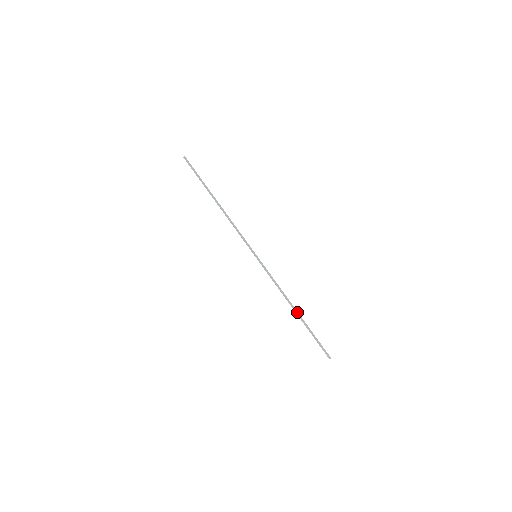
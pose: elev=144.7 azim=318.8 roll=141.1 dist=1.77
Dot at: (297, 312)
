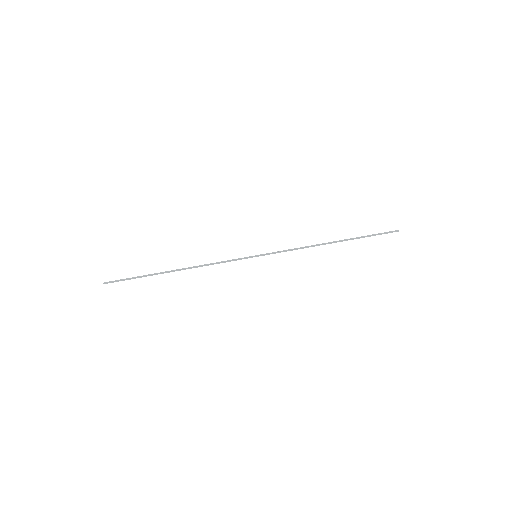
Dot at: (336, 242)
